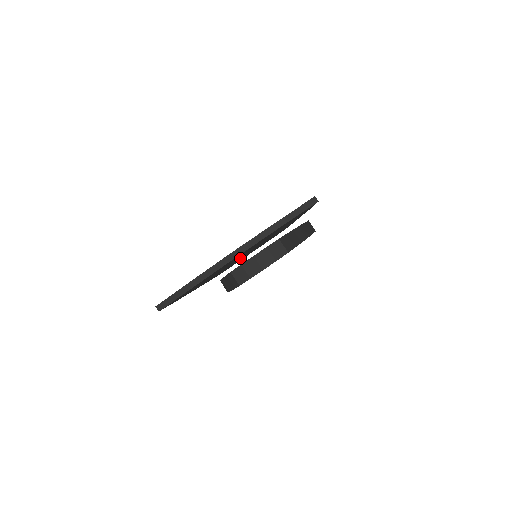
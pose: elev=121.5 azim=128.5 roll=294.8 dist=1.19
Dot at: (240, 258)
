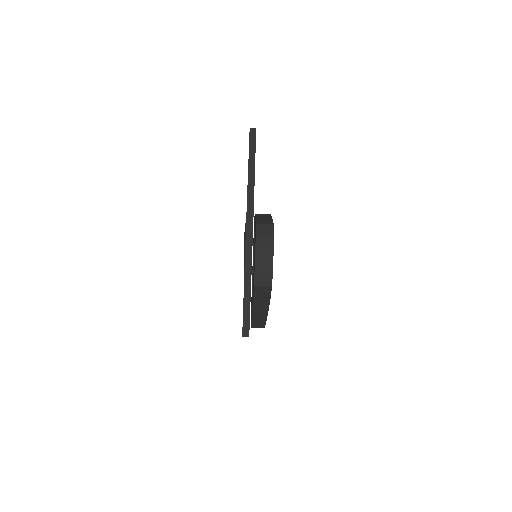
Dot at: occluded
